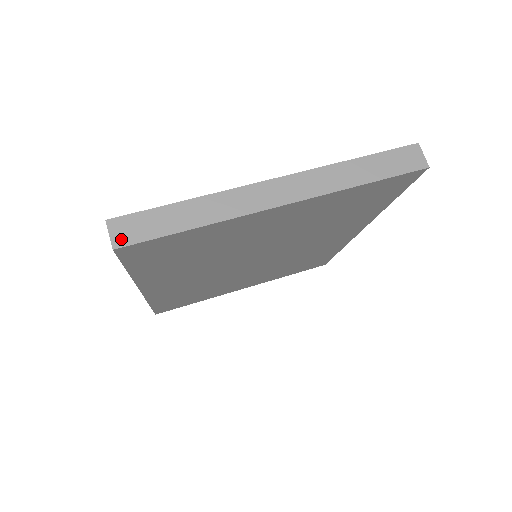
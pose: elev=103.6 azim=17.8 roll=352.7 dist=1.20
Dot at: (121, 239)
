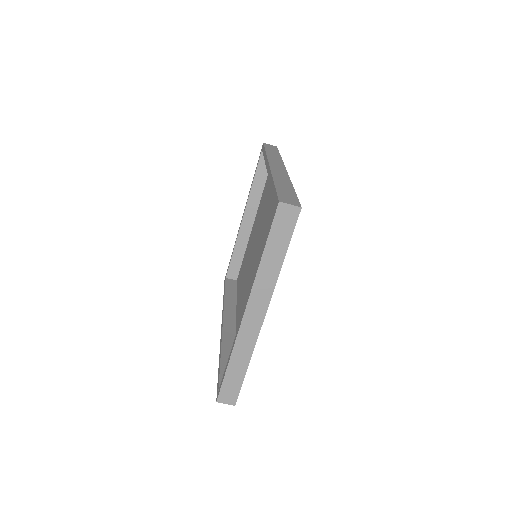
Dot at: (232, 400)
